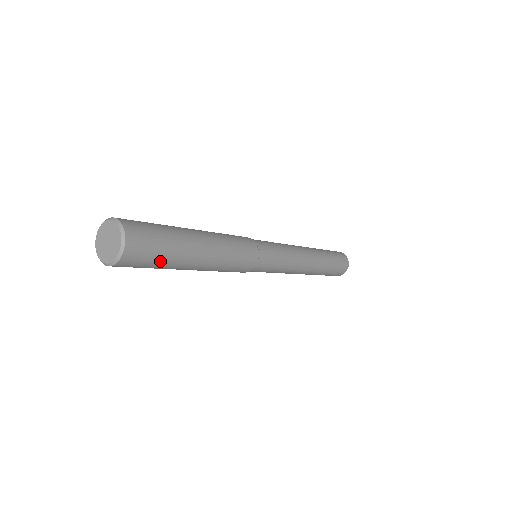
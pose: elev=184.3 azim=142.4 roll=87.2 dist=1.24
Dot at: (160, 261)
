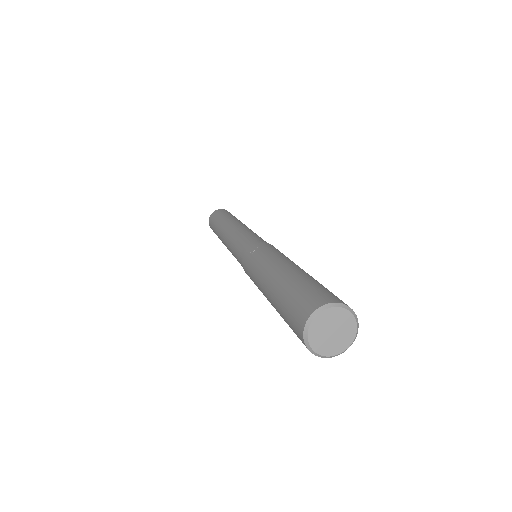
Dot at: occluded
